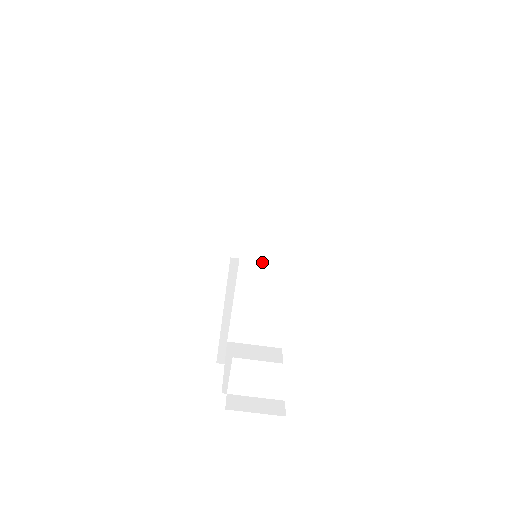
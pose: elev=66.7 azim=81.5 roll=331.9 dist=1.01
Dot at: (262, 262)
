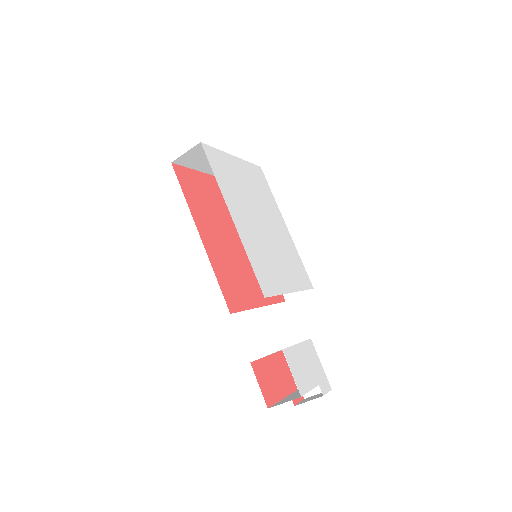
Dot at: occluded
